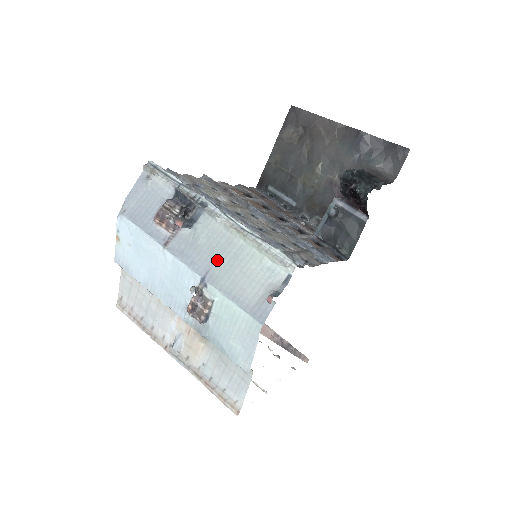
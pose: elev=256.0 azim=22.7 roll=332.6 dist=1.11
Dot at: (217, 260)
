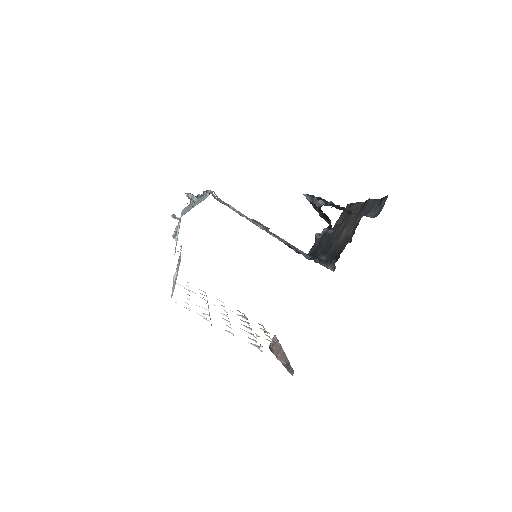
Dot at: occluded
